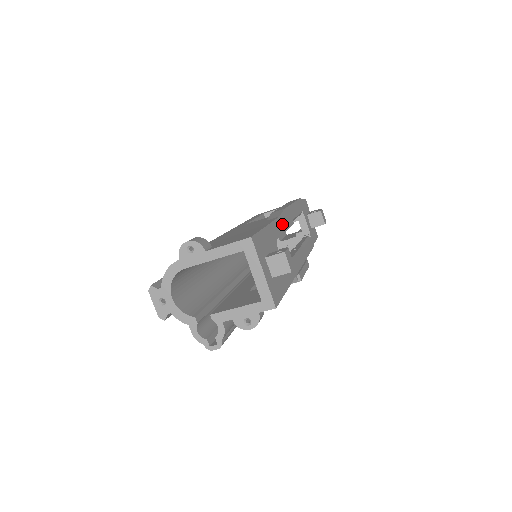
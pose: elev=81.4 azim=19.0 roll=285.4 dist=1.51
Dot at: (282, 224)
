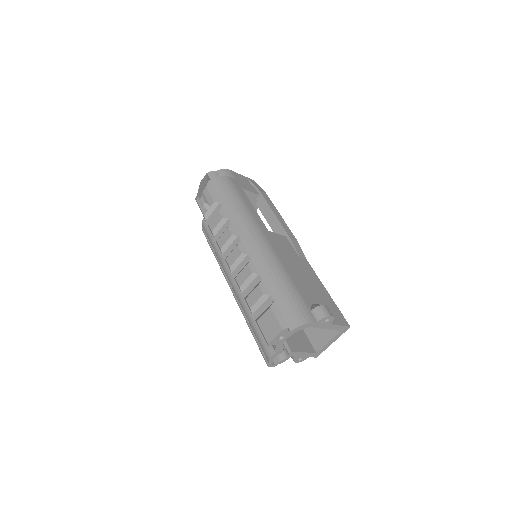
Dot at: occluded
